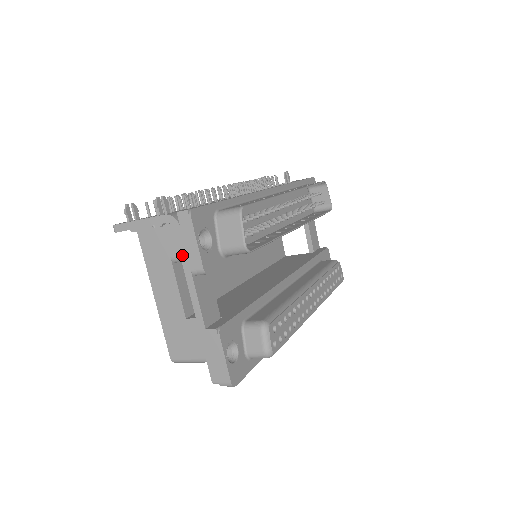
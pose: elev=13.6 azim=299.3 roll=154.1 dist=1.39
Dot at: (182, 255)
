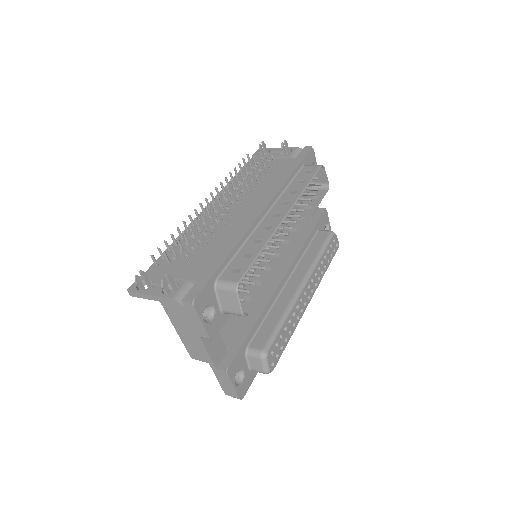
Dot at: (190, 326)
